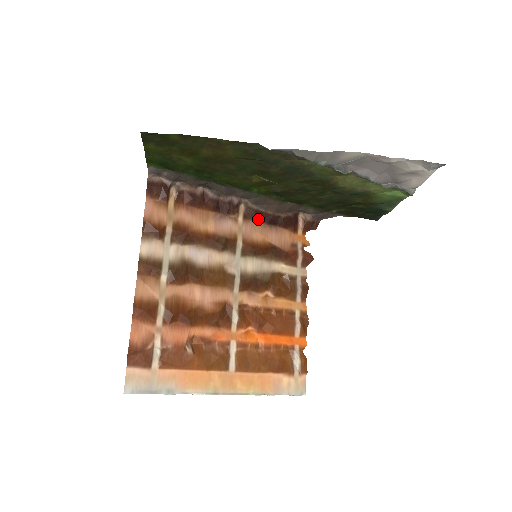
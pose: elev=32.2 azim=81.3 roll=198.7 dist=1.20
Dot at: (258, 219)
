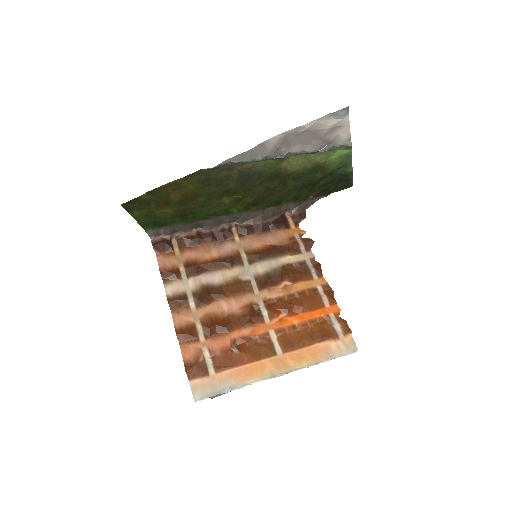
Dot at: (252, 232)
